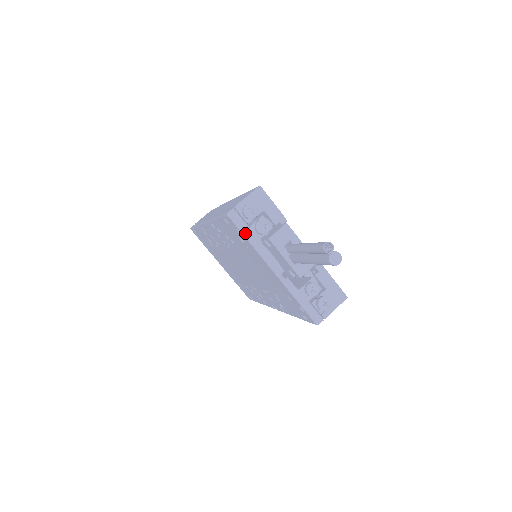
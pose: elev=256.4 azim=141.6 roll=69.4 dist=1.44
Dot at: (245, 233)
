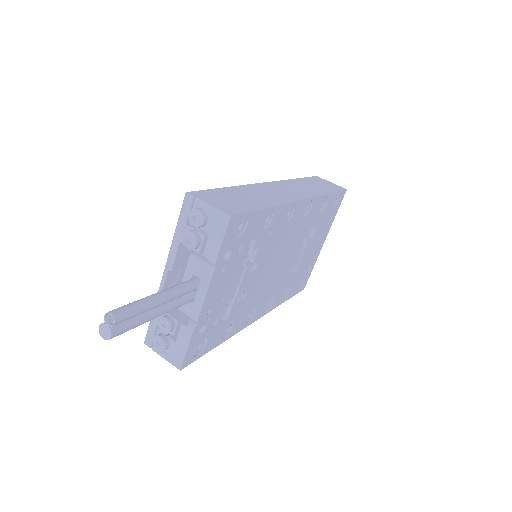
Dot at: (179, 223)
